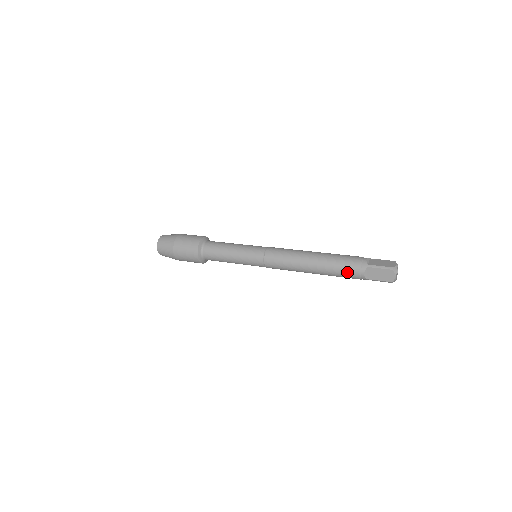
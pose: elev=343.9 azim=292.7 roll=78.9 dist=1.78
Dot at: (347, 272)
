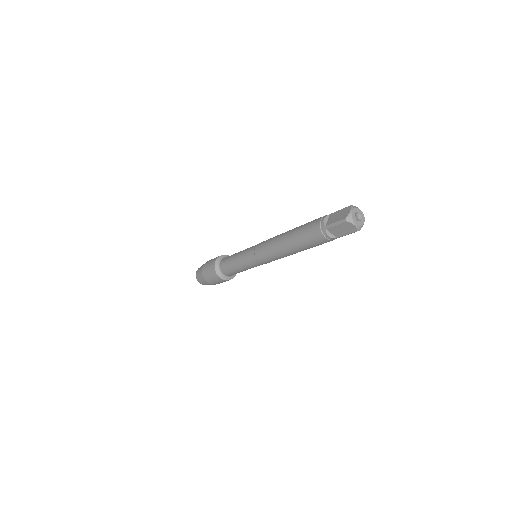
Dot at: (311, 224)
